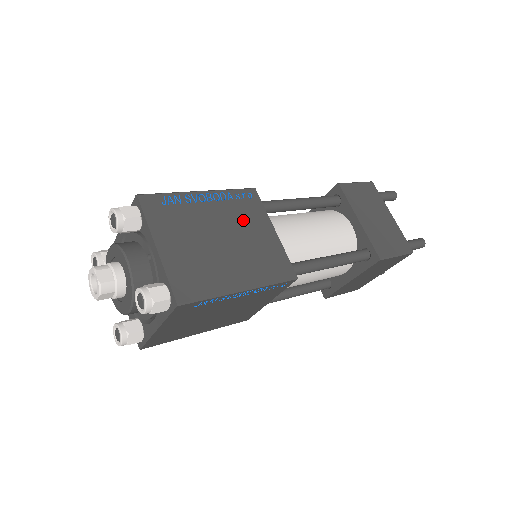
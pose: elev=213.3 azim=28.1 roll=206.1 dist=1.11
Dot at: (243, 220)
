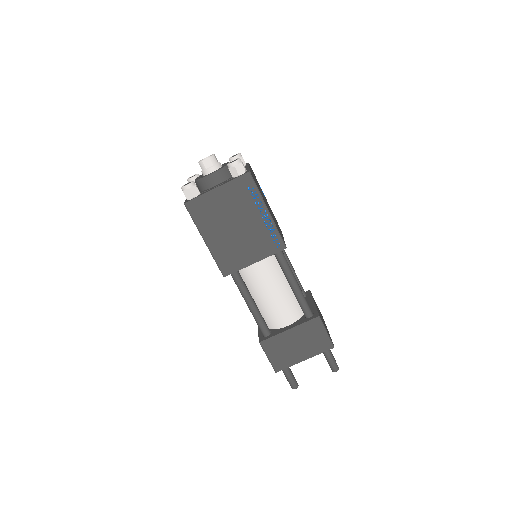
Dot at: occluded
